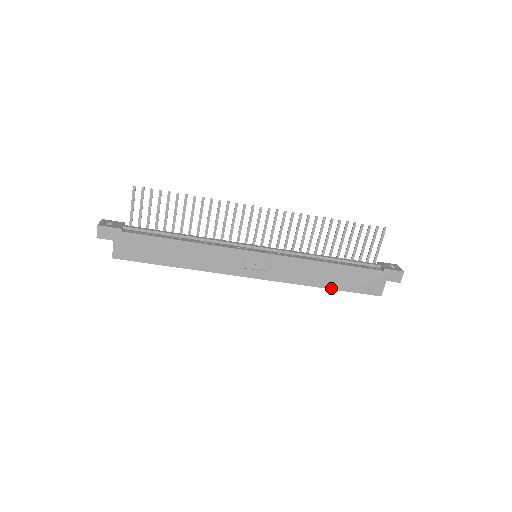
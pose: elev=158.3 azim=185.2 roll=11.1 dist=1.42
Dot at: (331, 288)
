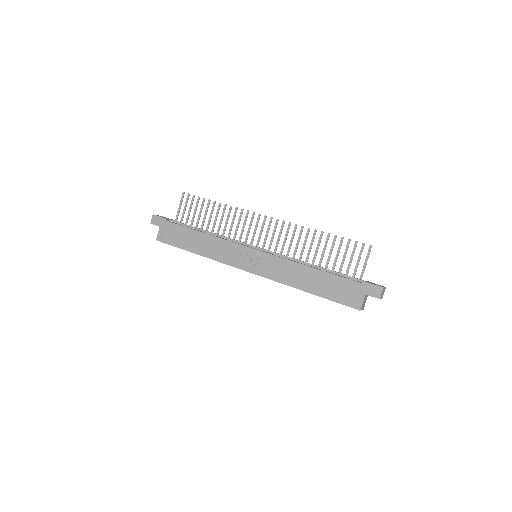
Dot at: (312, 293)
